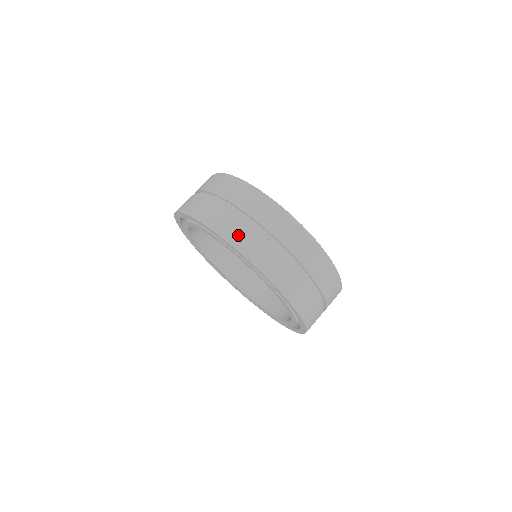
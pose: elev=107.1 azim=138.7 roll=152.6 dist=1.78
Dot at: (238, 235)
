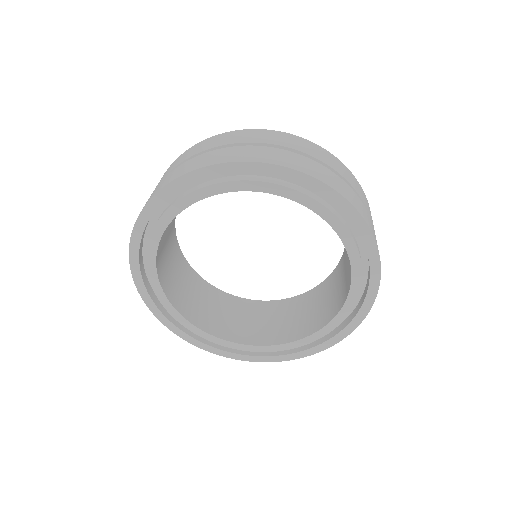
Dot at: (180, 171)
